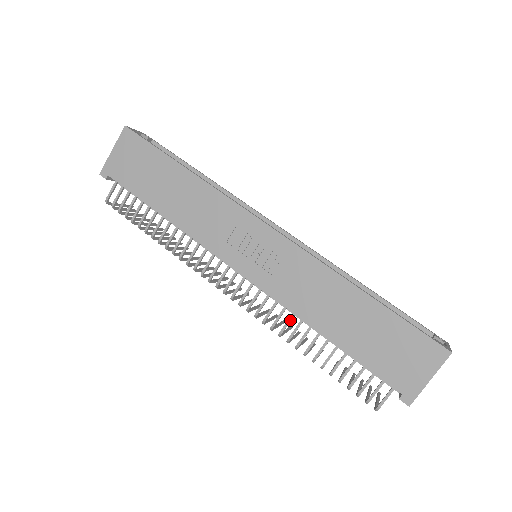
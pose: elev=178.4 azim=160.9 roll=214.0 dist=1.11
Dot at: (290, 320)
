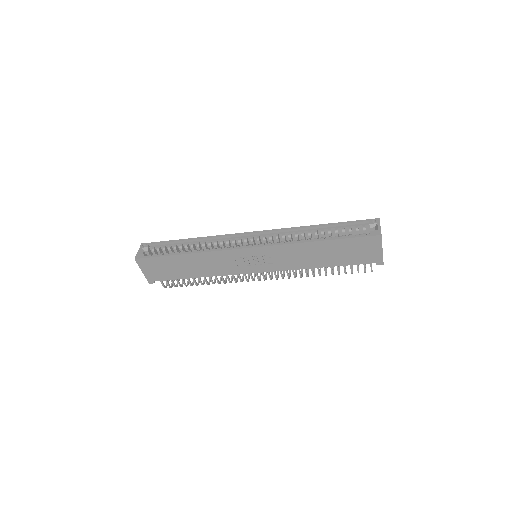
Dot at: occluded
